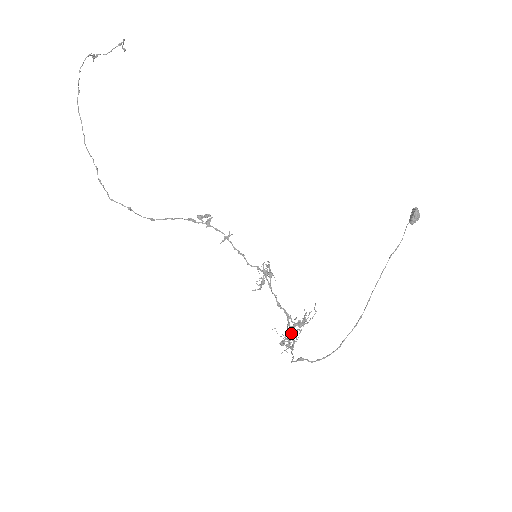
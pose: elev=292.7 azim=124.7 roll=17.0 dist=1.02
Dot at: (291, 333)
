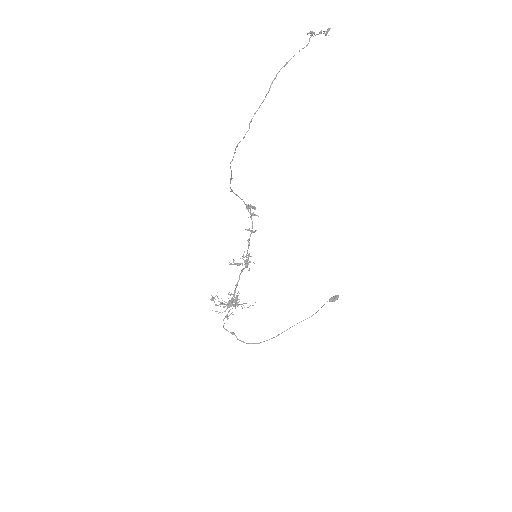
Dot at: (231, 306)
